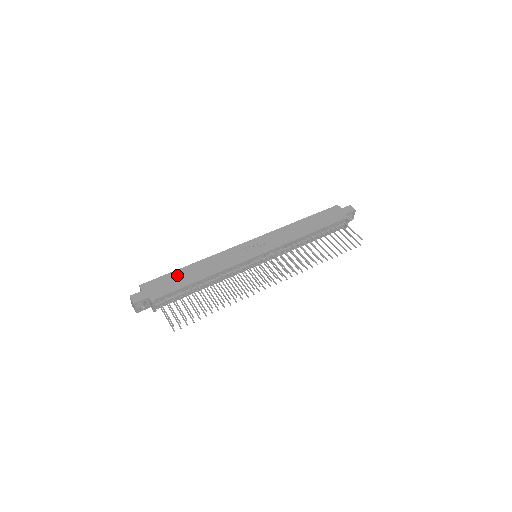
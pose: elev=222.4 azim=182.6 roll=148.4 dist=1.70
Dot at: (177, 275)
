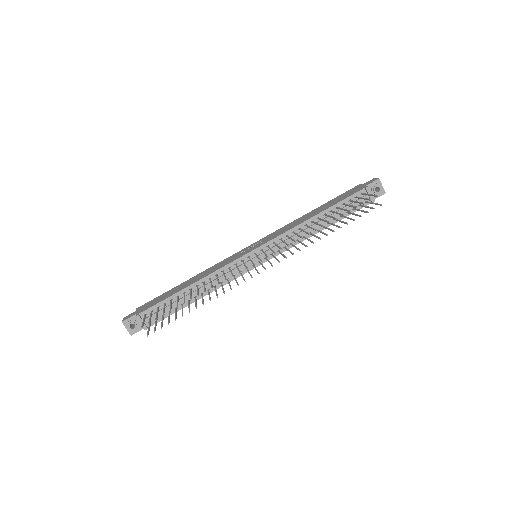
Dot at: (170, 291)
